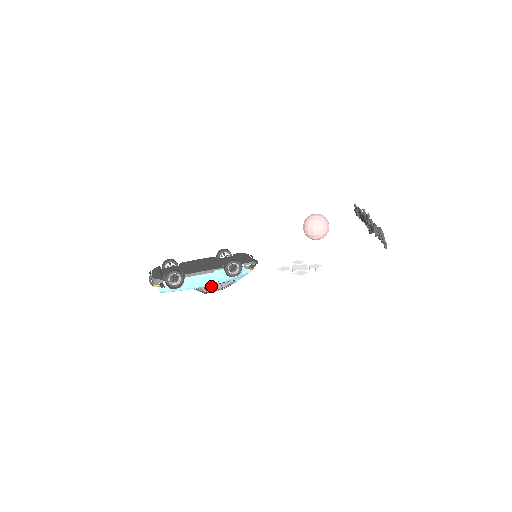
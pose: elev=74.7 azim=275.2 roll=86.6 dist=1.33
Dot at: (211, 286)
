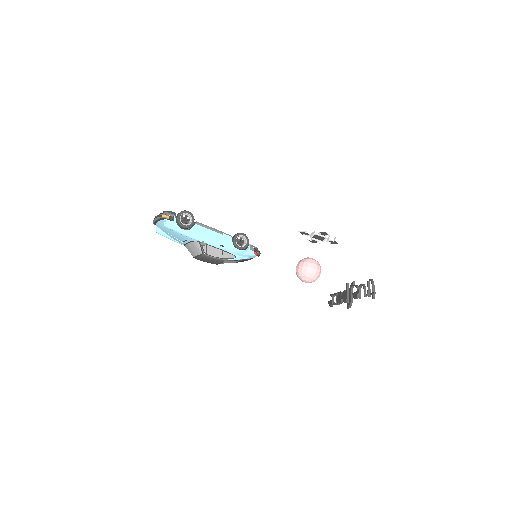
Dot at: (213, 248)
